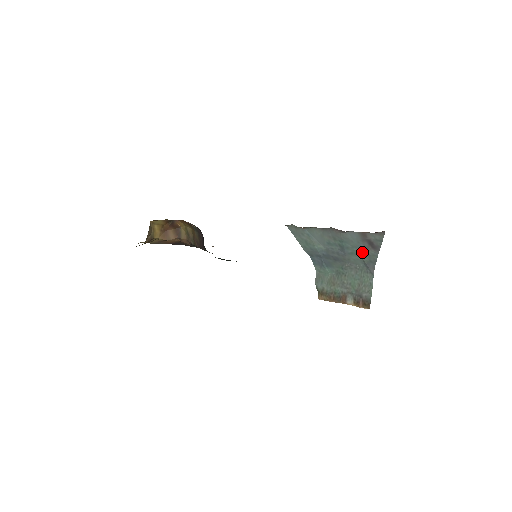
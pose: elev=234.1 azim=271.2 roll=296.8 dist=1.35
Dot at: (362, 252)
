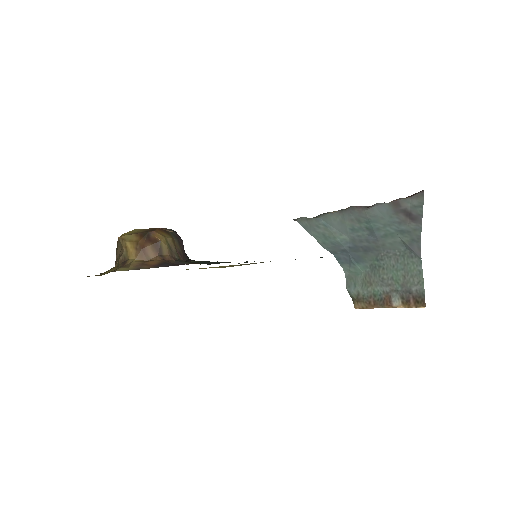
Dot at: (399, 230)
